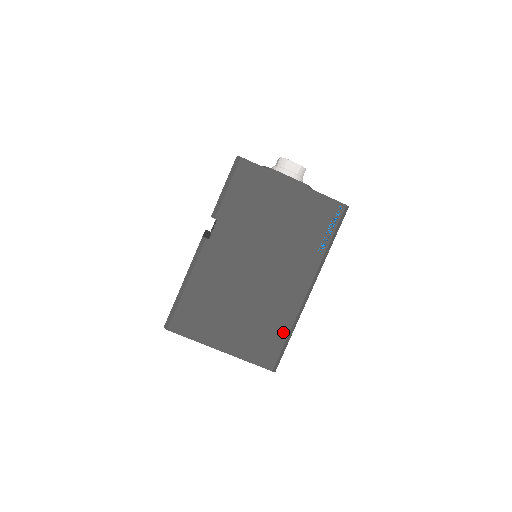
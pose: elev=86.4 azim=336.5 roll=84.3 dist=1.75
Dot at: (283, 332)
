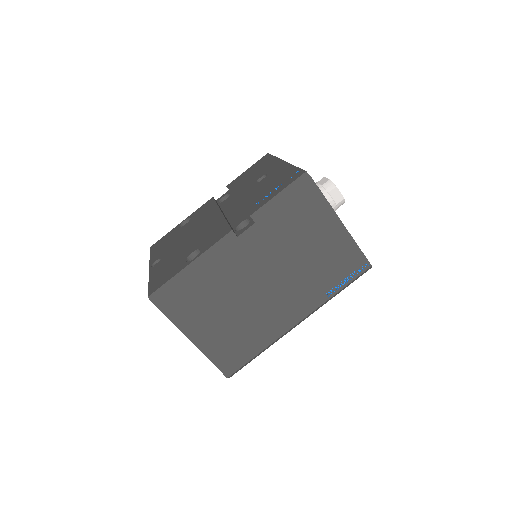
Dot at: (256, 349)
